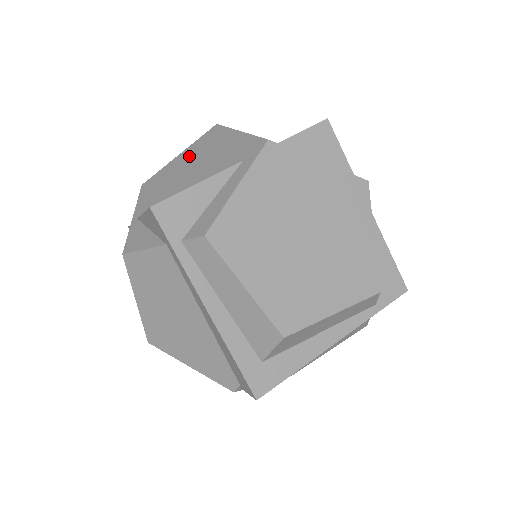
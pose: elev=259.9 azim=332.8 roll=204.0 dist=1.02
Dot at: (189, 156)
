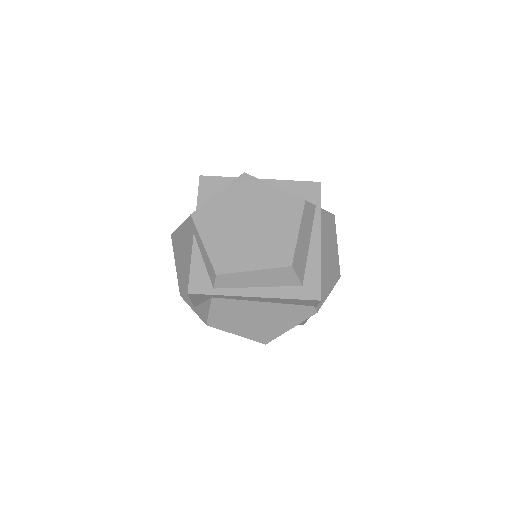
Dot at: (179, 260)
